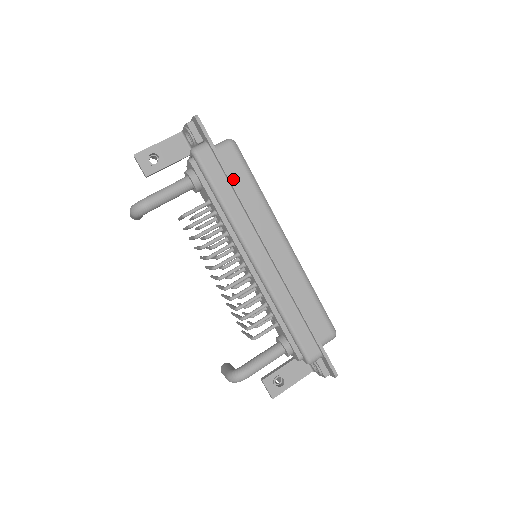
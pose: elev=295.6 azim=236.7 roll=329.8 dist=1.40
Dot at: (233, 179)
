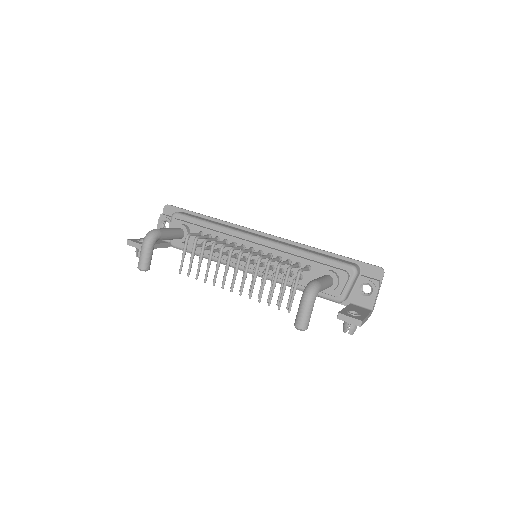
Dot at: occluded
